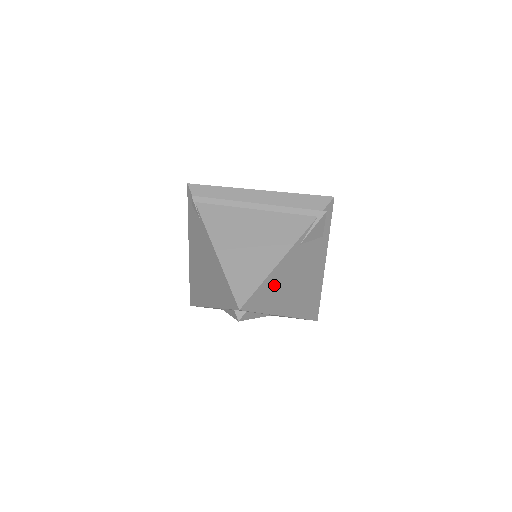
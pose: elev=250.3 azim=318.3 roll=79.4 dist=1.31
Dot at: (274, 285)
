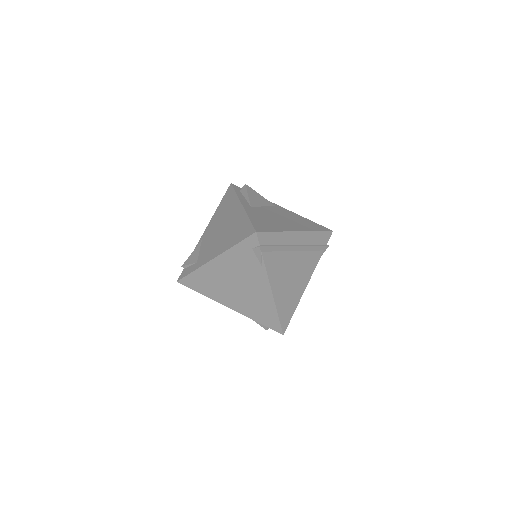
Dot at: occluded
